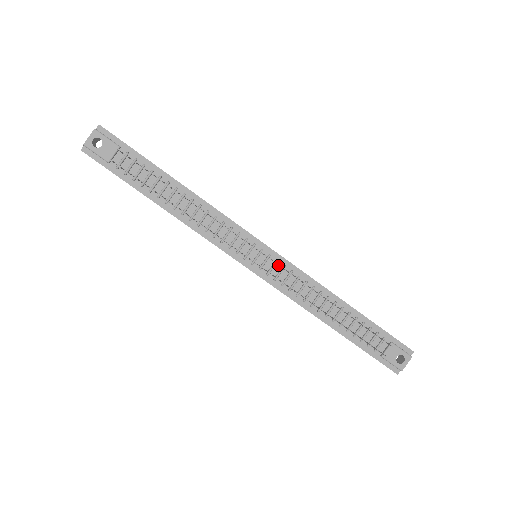
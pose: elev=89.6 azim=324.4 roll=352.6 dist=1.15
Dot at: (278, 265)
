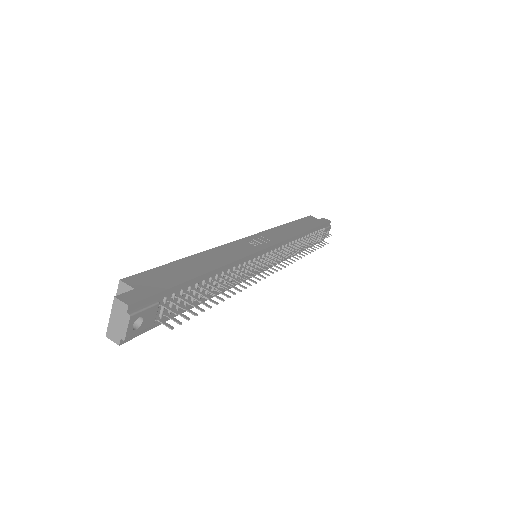
Dot at: (276, 251)
